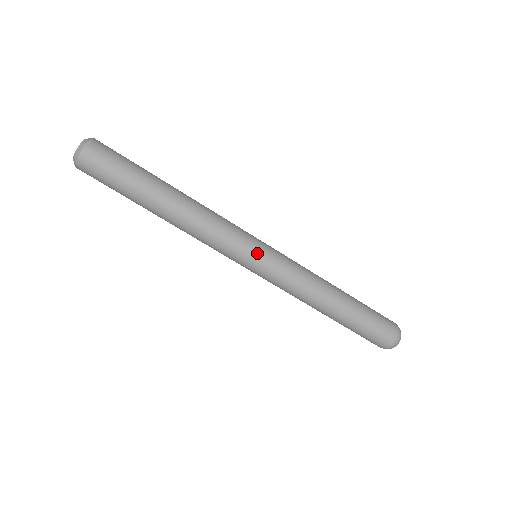
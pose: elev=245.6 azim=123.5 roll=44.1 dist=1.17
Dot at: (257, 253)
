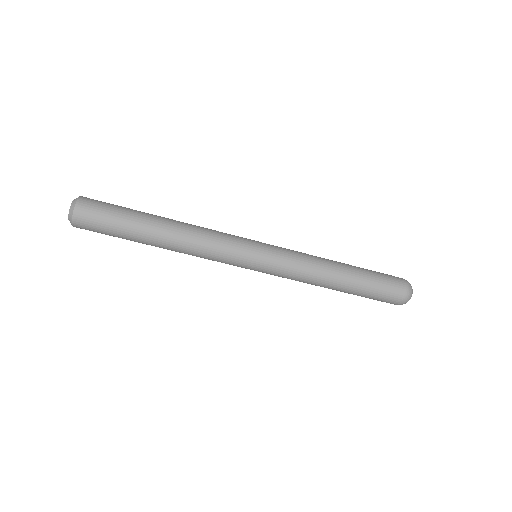
Dot at: (252, 265)
